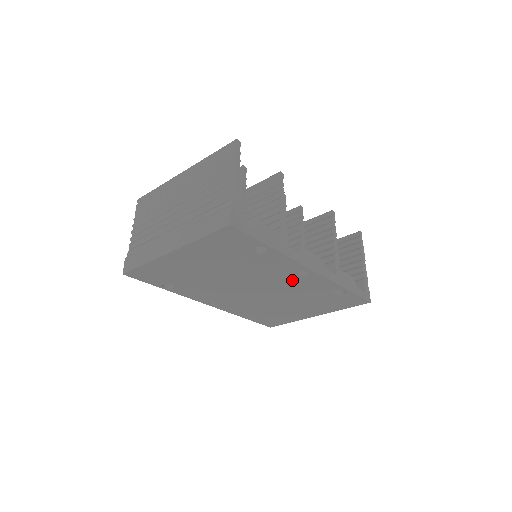
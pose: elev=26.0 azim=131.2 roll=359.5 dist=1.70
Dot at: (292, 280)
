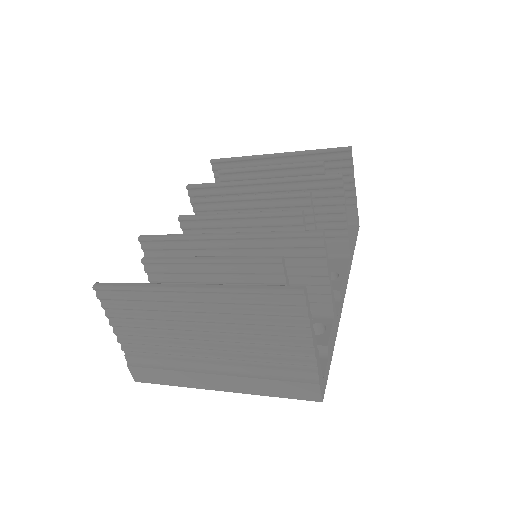
Dot at: occluded
